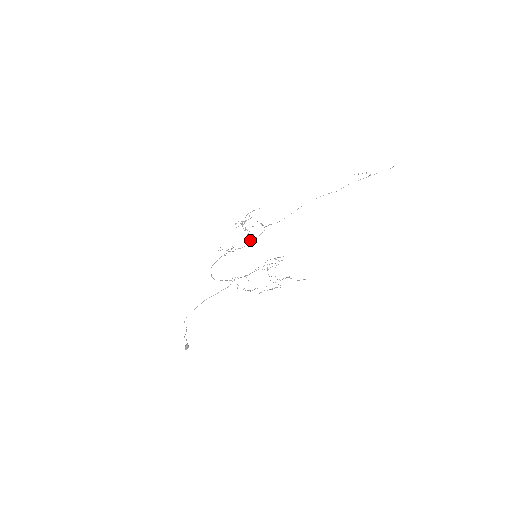
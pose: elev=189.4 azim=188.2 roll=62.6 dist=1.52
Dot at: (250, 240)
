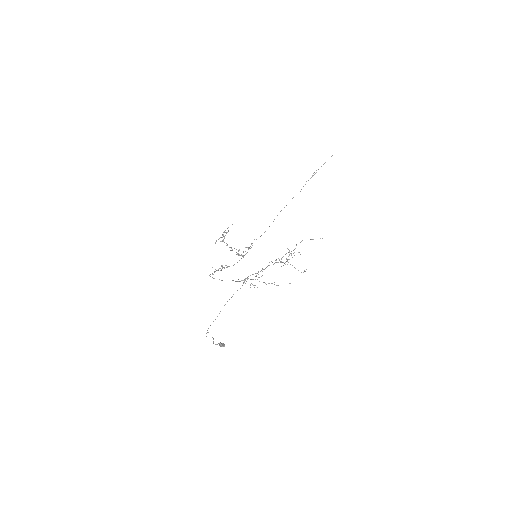
Dot at: (242, 256)
